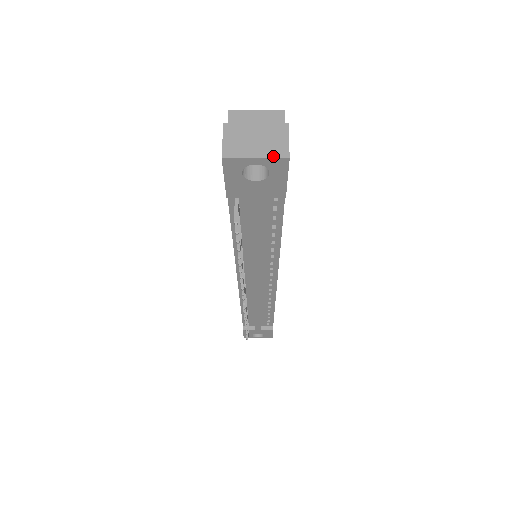
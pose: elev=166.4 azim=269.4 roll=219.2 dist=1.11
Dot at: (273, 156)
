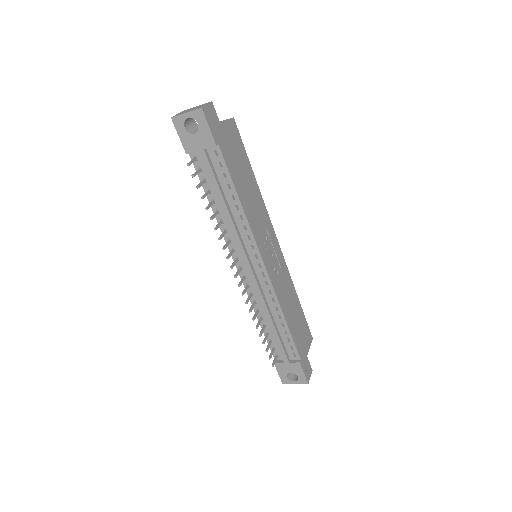
Dot at: (195, 110)
